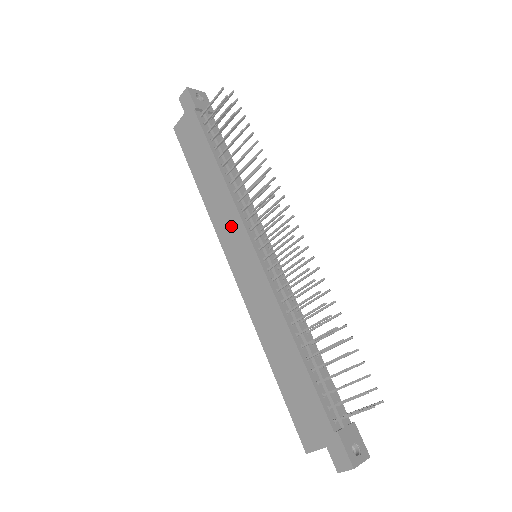
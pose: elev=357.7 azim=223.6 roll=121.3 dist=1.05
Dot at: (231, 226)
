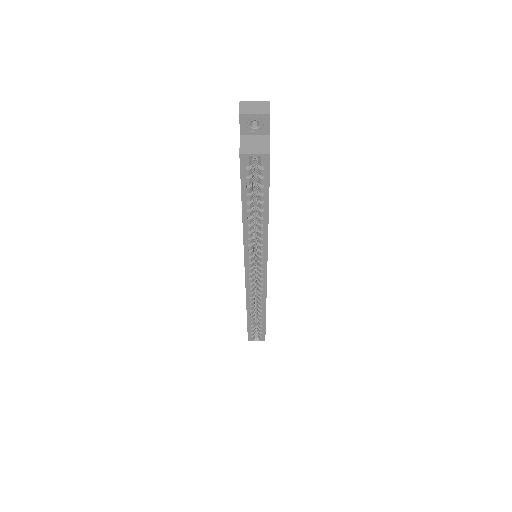
Dot at: occluded
